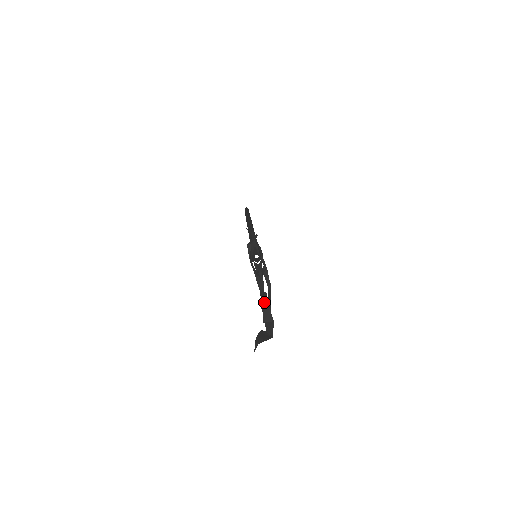
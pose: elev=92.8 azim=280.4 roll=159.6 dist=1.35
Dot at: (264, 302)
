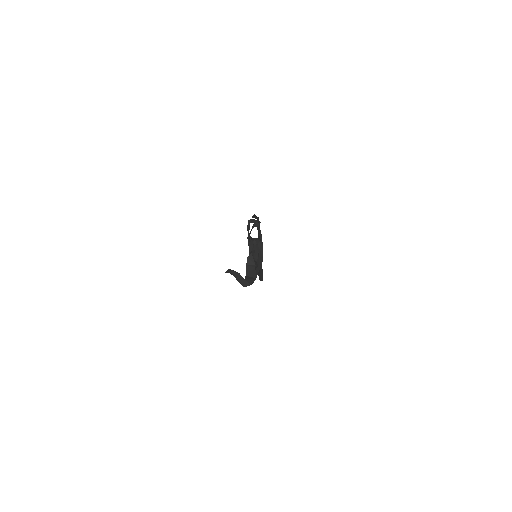
Dot at: (250, 254)
